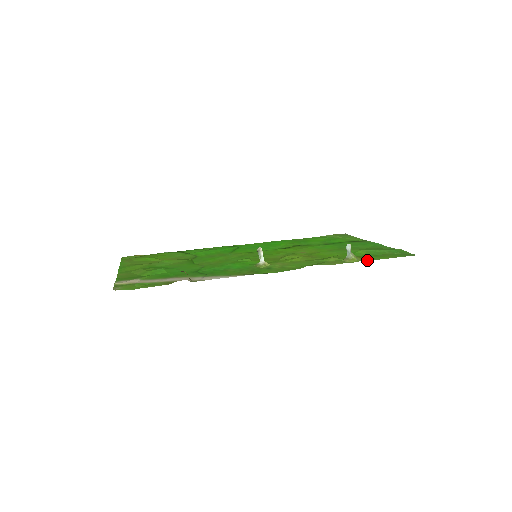
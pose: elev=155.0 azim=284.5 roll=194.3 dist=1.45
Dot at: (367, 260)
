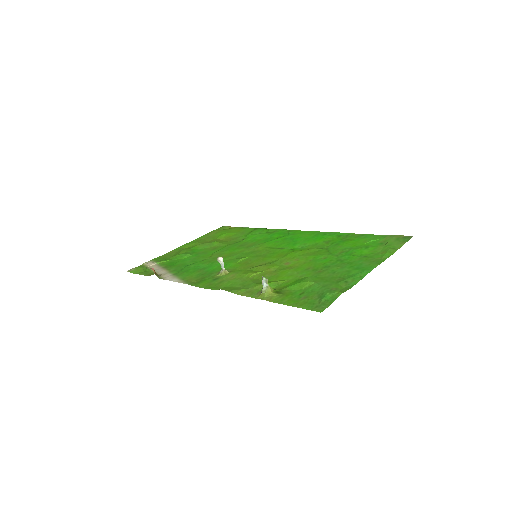
Dot at: (271, 300)
